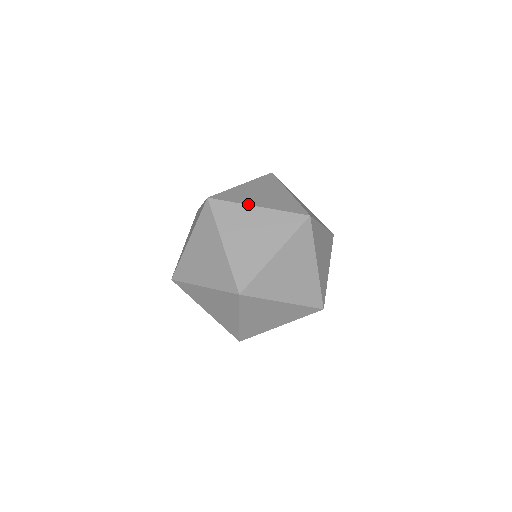
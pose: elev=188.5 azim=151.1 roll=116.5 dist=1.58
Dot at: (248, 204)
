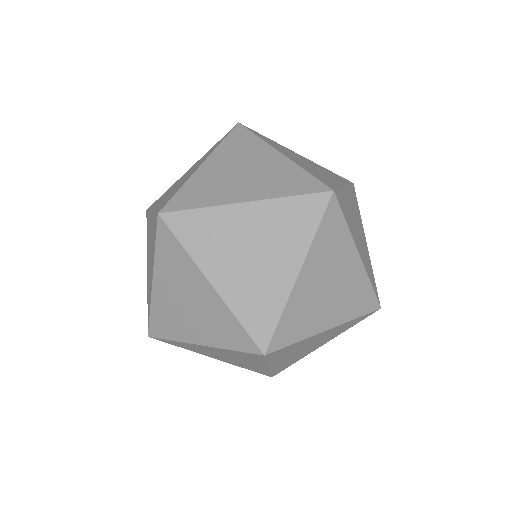
Dot at: (287, 148)
